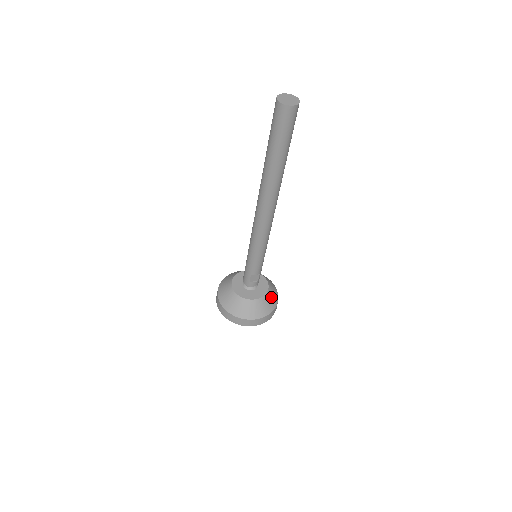
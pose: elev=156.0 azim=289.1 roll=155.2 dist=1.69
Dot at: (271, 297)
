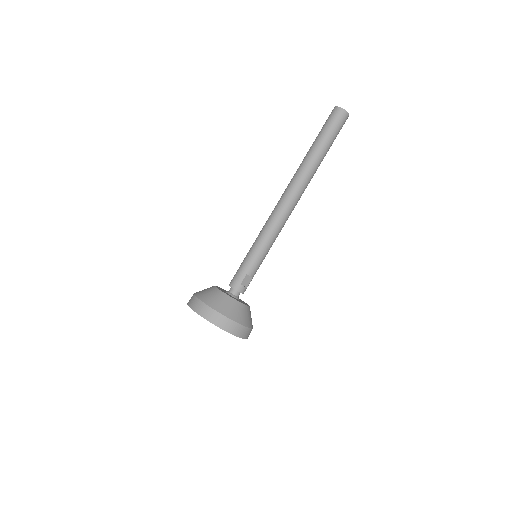
Dot at: occluded
